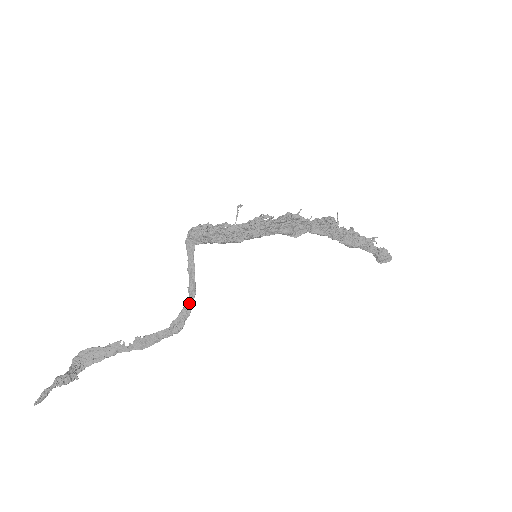
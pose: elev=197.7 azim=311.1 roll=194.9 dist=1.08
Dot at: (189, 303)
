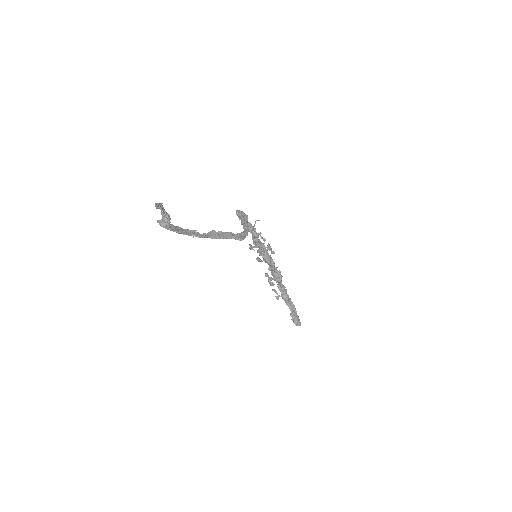
Dot at: (246, 231)
